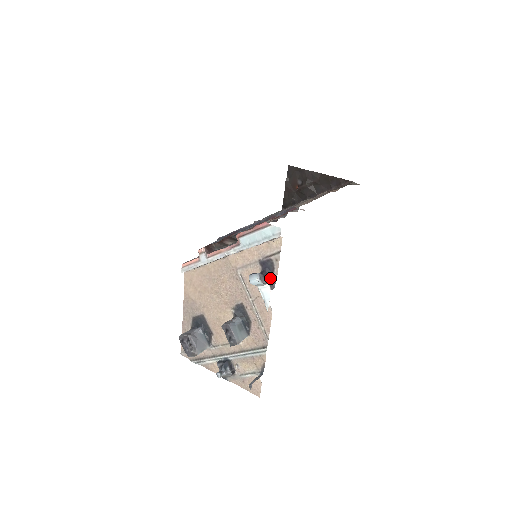
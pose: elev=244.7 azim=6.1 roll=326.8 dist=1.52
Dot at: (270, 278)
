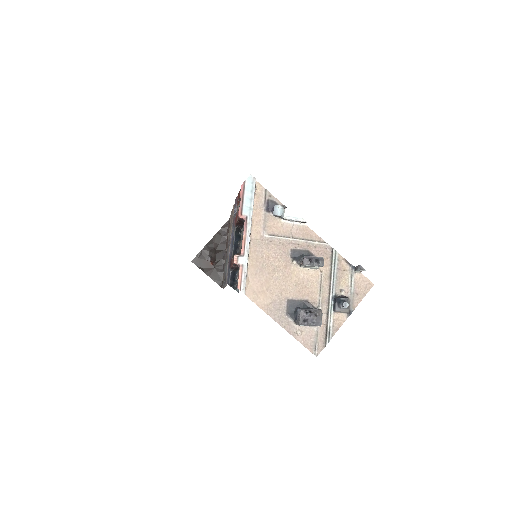
Dot at: occluded
